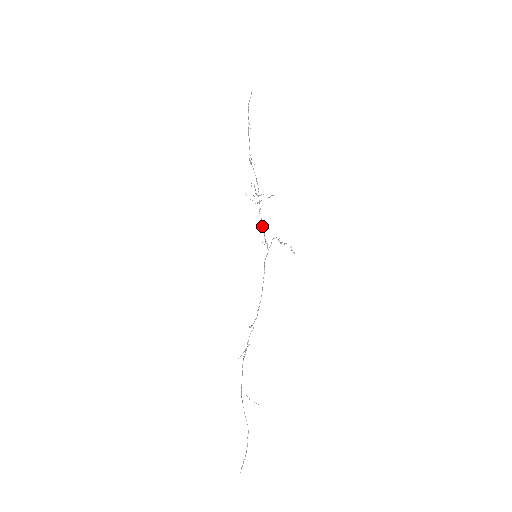
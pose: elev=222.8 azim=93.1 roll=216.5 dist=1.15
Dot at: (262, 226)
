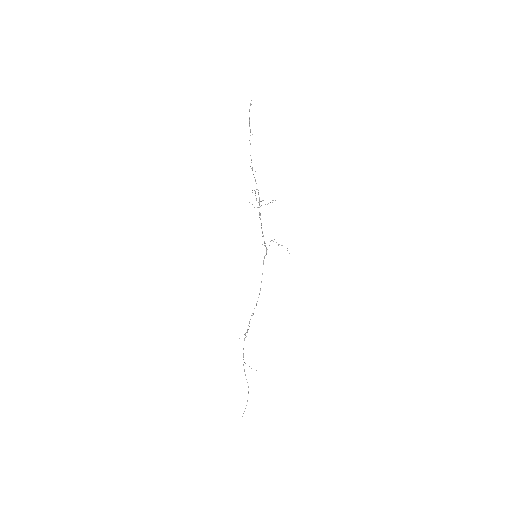
Dot at: occluded
